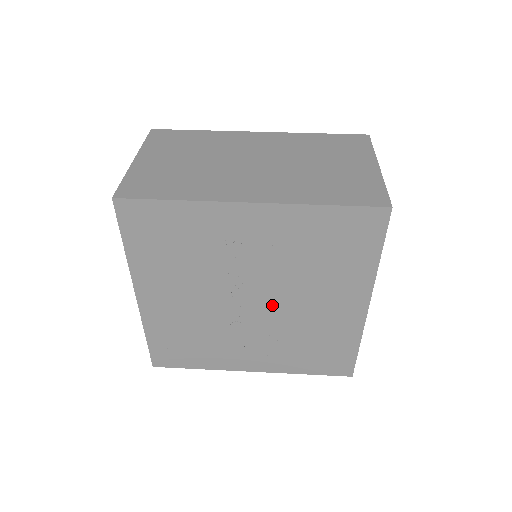
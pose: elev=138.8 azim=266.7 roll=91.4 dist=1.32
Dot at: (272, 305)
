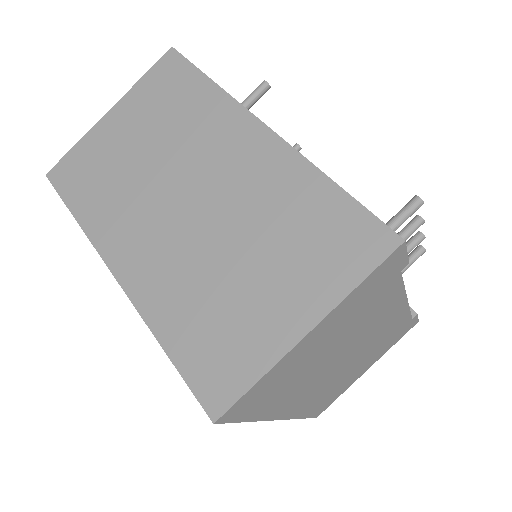
Dot at: occluded
